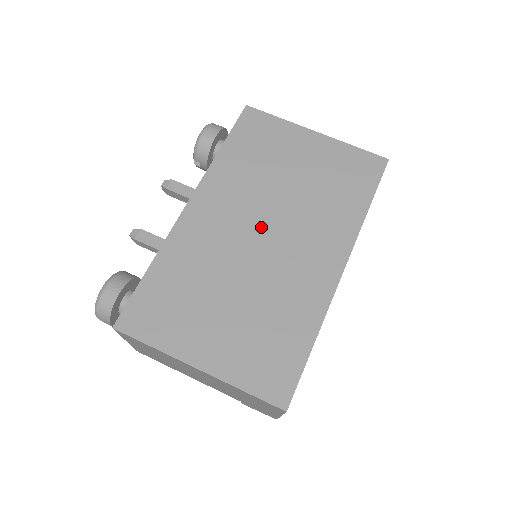
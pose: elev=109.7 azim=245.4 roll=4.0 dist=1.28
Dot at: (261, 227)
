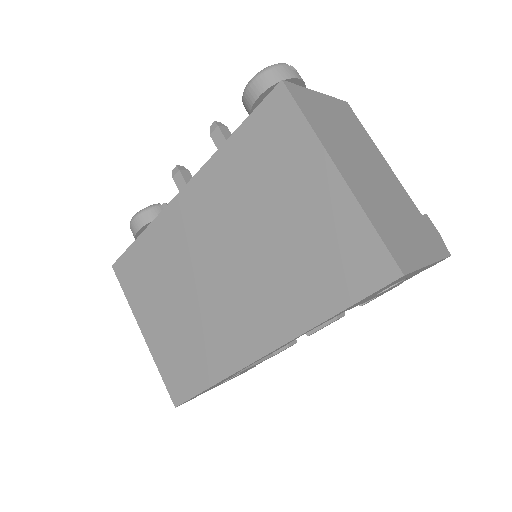
Dot at: (222, 259)
